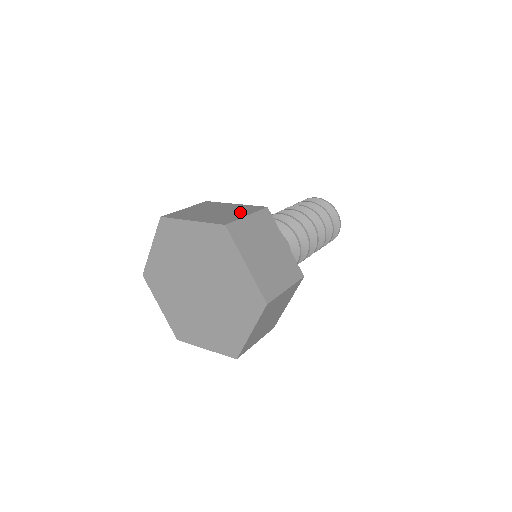
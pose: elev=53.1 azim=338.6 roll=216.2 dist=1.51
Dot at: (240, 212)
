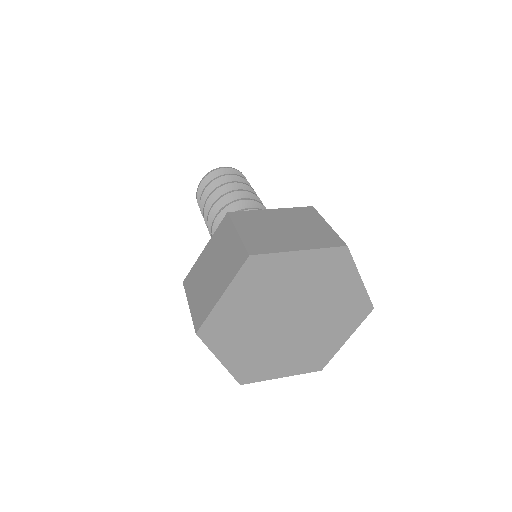
Dot at: (311, 222)
